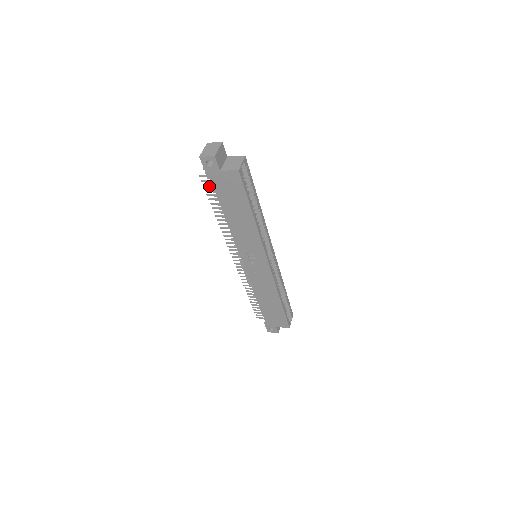
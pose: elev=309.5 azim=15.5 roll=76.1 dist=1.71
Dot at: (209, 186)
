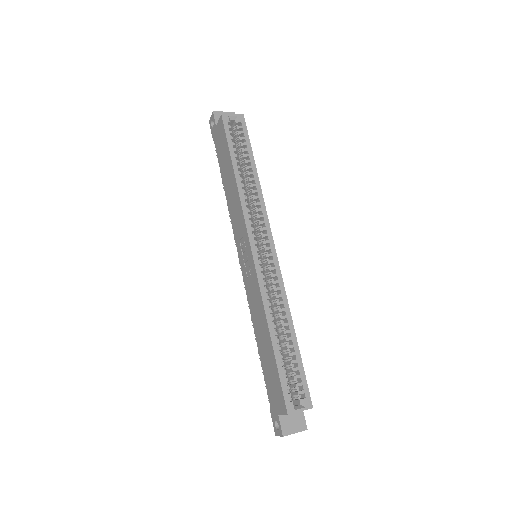
Dot at: occluded
